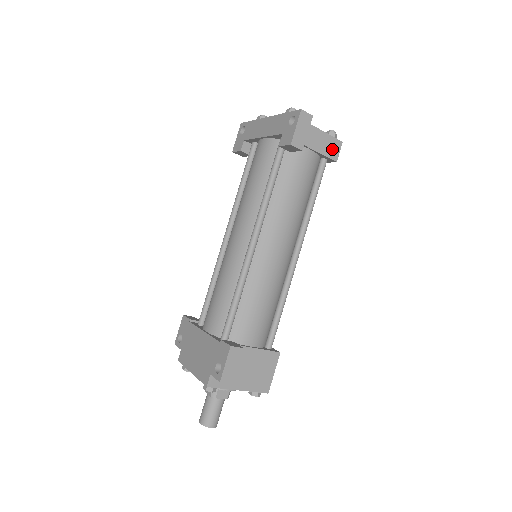
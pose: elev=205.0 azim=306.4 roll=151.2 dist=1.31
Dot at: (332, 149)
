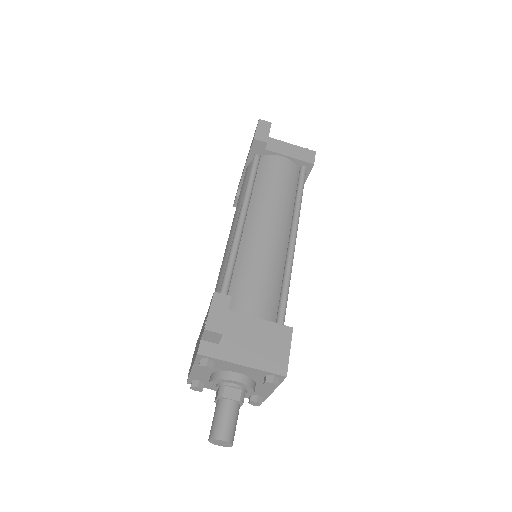
Dot at: (306, 156)
